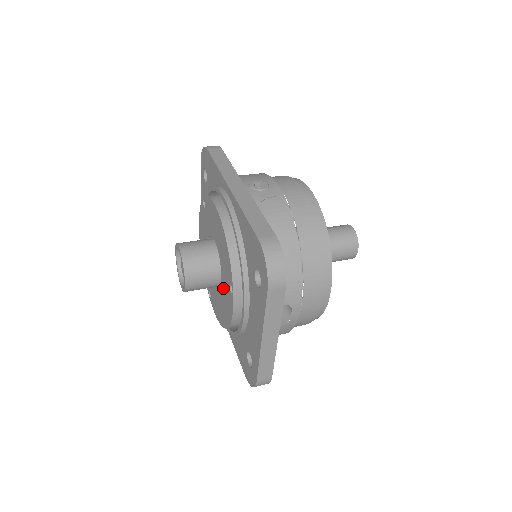
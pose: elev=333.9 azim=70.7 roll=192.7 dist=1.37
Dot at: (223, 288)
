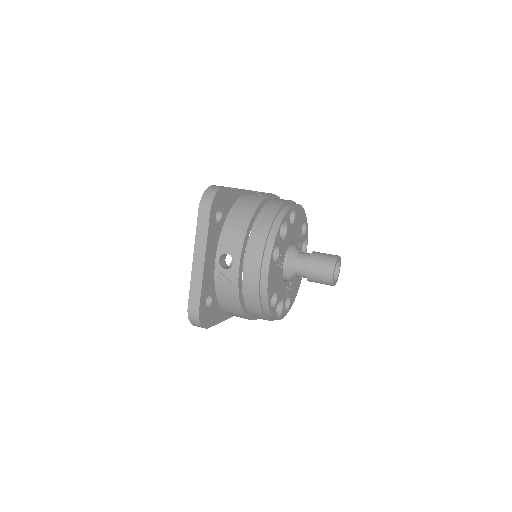
Dot at: occluded
